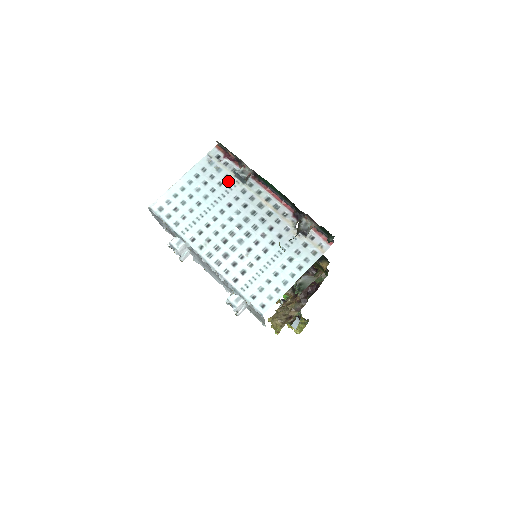
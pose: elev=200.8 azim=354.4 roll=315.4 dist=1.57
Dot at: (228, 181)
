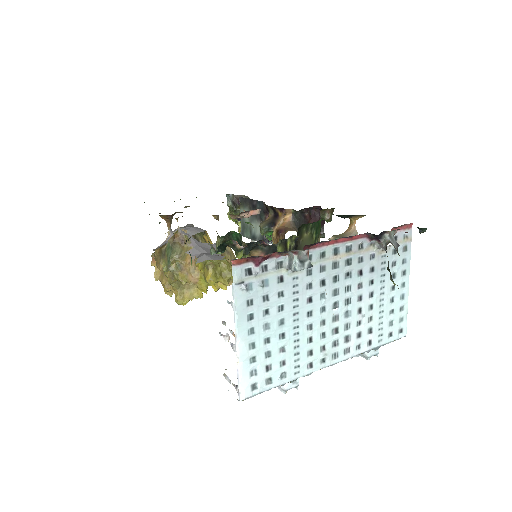
Dot at: (286, 282)
